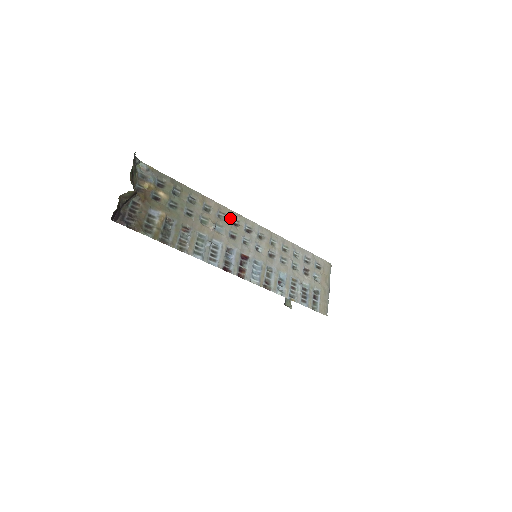
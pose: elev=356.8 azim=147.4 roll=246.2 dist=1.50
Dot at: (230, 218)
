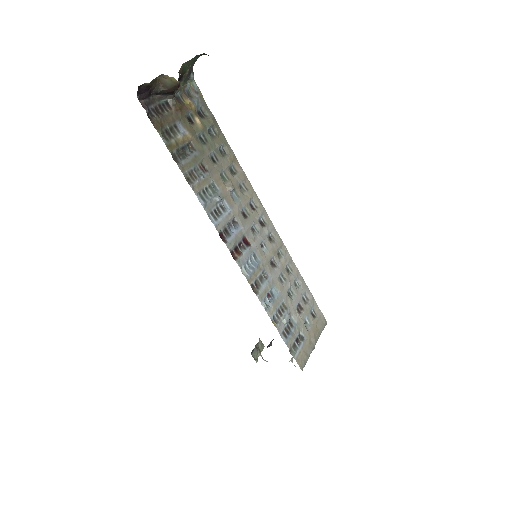
Dot at: (250, 197)
